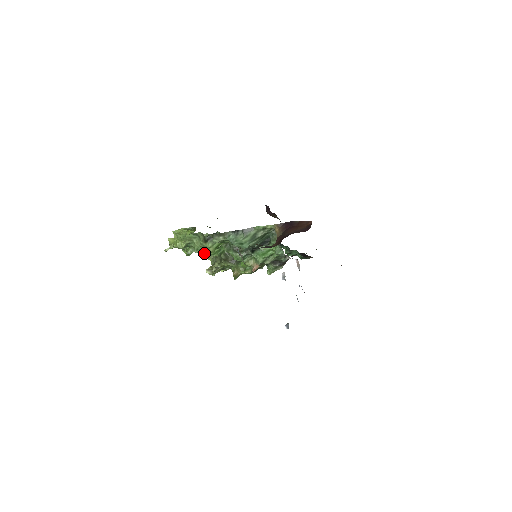
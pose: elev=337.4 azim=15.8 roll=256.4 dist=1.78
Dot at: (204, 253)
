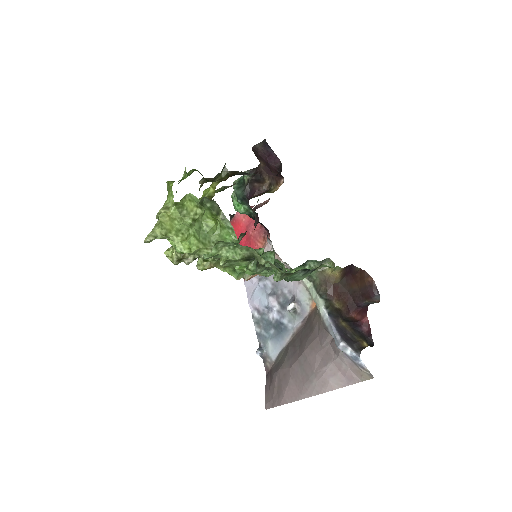
Dot at: occluded
